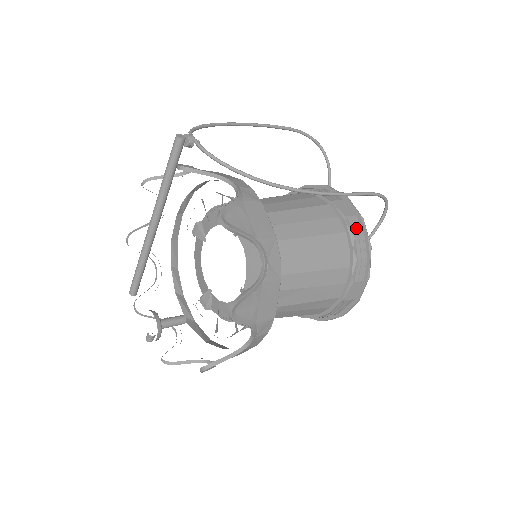
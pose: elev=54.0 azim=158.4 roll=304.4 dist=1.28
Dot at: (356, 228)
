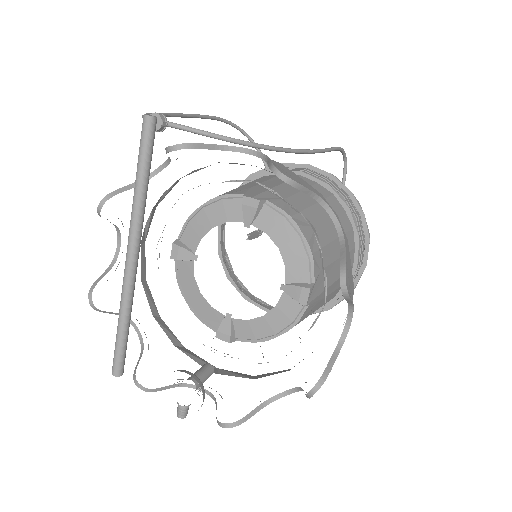
Dot at: (338, 188)
